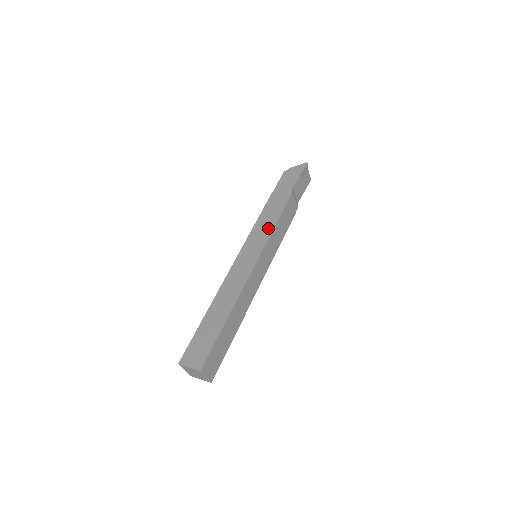
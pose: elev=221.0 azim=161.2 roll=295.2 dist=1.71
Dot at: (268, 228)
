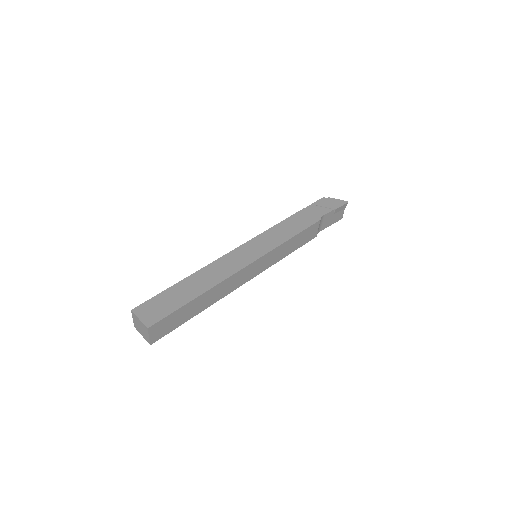
Dot at: (281, 238)
